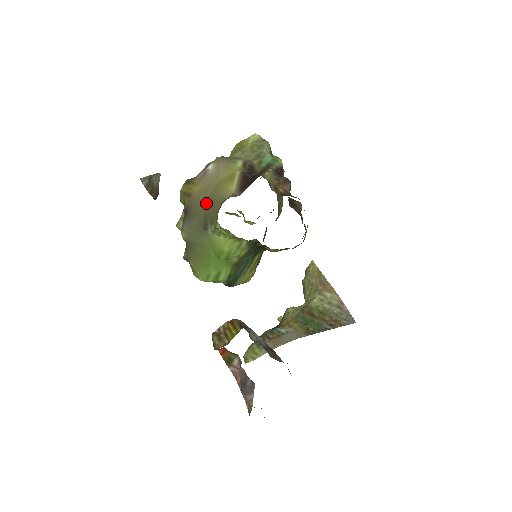
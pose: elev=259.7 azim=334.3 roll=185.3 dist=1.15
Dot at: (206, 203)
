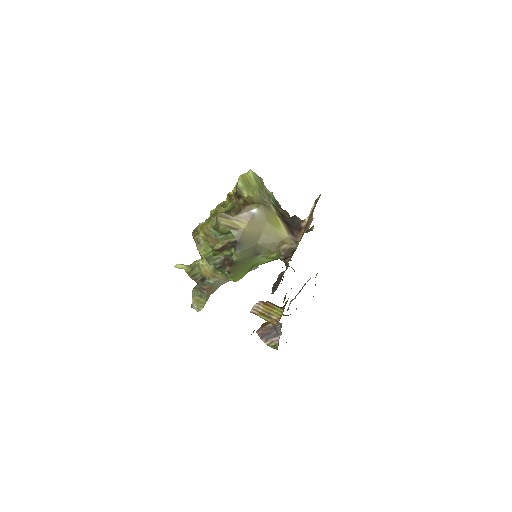
Dot at: (259, 239)
